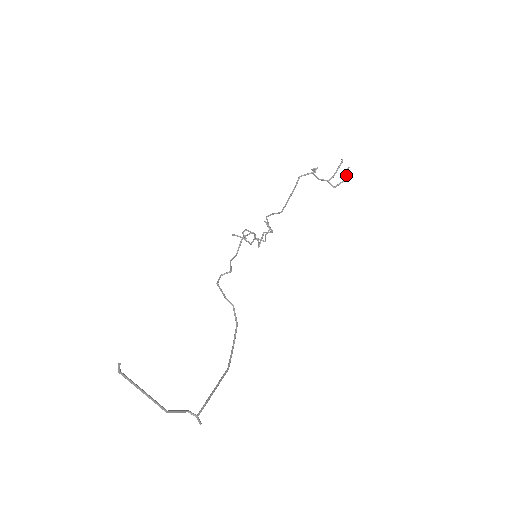
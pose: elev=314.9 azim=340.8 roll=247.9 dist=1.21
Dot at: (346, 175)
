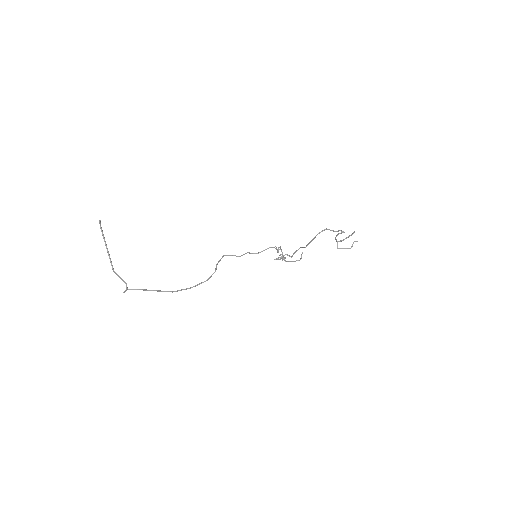
Dot at: (352, 245)
